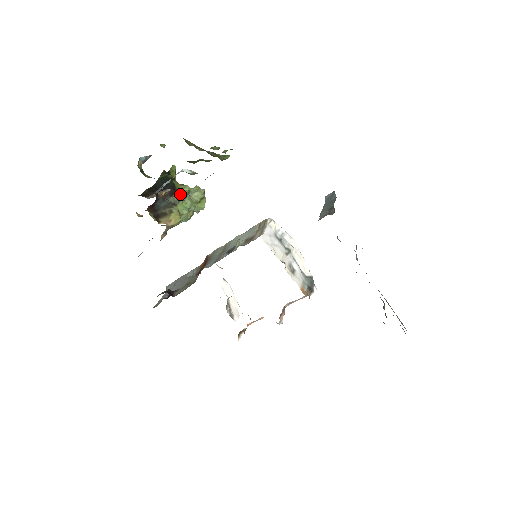
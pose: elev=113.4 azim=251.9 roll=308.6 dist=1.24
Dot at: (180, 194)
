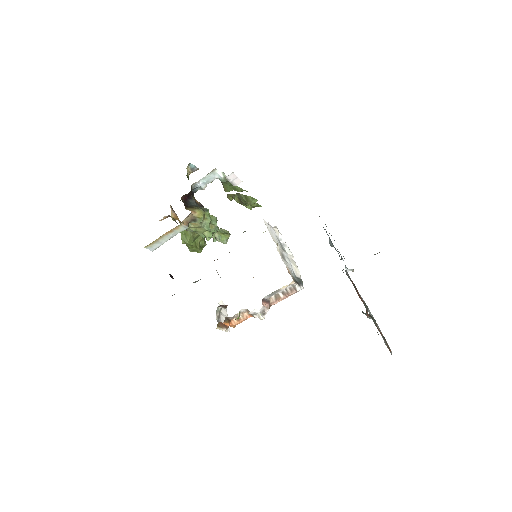
Dot at: occluded
